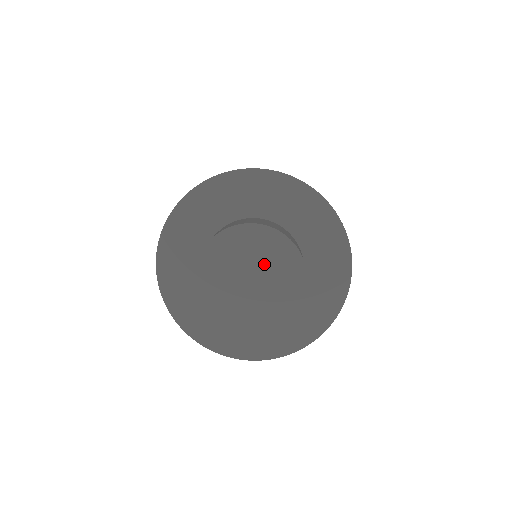
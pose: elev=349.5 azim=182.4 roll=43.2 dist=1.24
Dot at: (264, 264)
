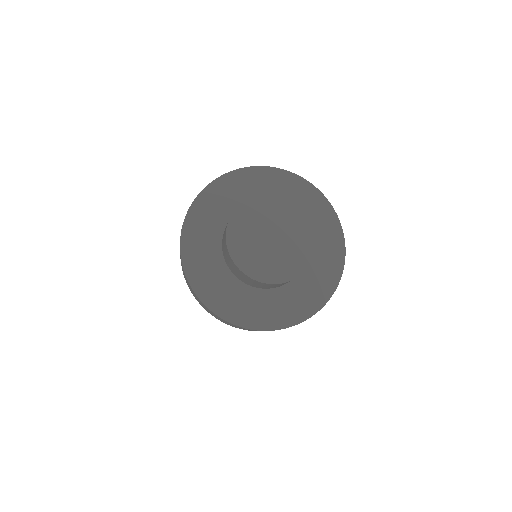
Dot at: (271, 221)
